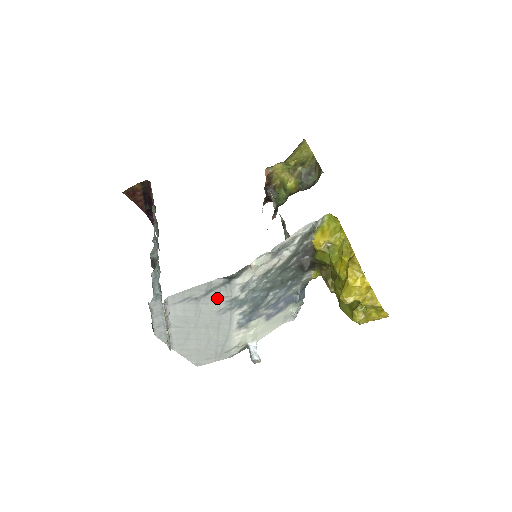
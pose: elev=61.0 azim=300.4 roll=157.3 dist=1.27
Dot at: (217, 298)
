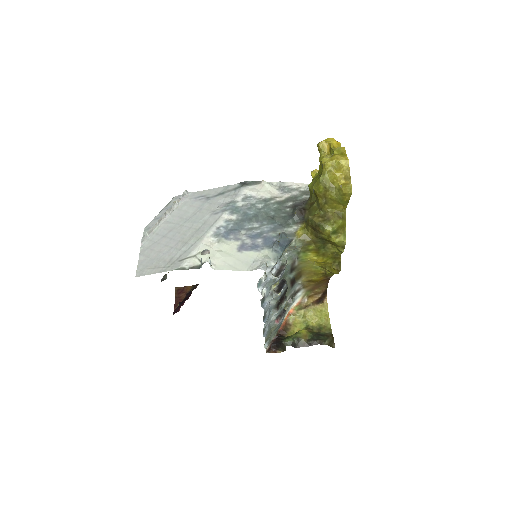
Dot at: (222, 200)
